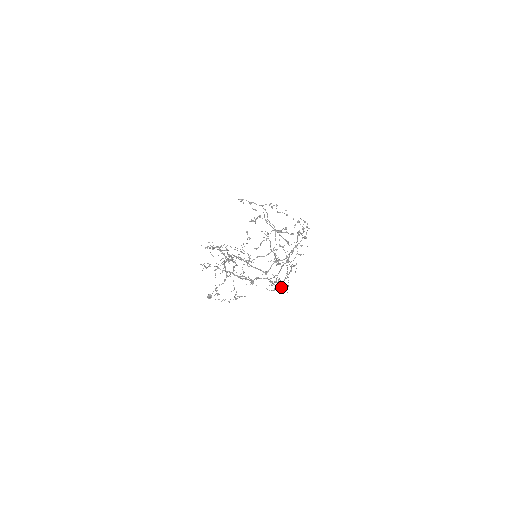
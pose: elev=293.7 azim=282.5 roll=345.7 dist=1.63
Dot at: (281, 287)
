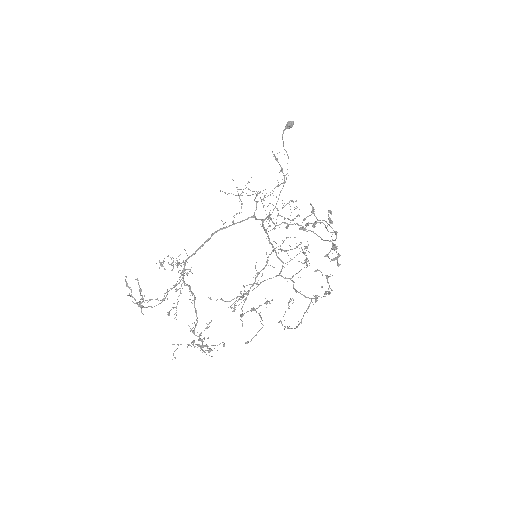
Dot at: occluded
